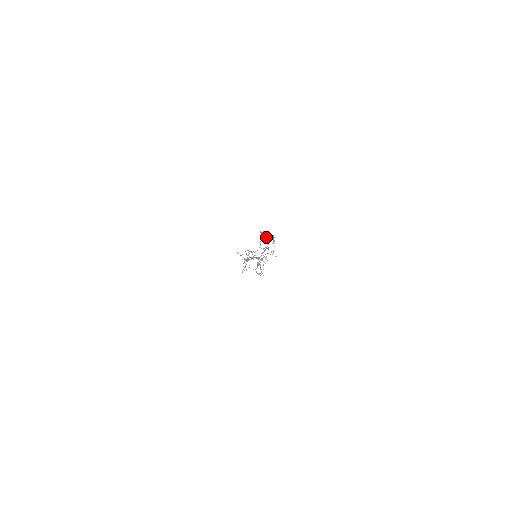
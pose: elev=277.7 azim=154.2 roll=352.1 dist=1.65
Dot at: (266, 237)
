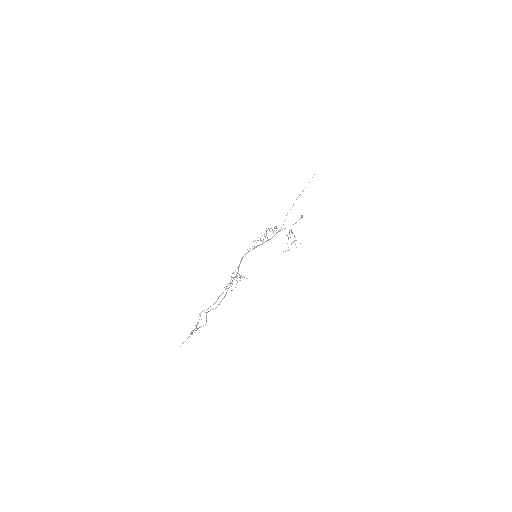
Dot at: occluded
